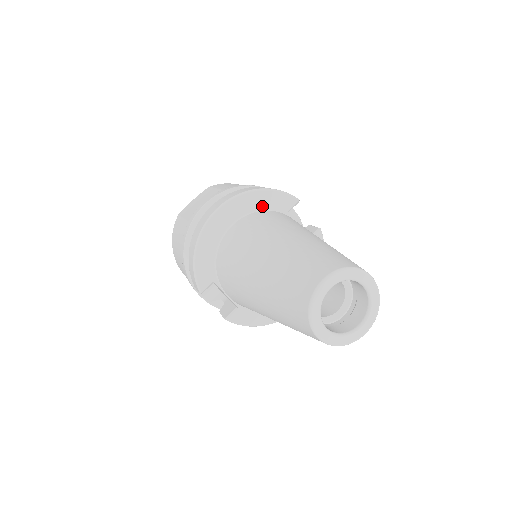
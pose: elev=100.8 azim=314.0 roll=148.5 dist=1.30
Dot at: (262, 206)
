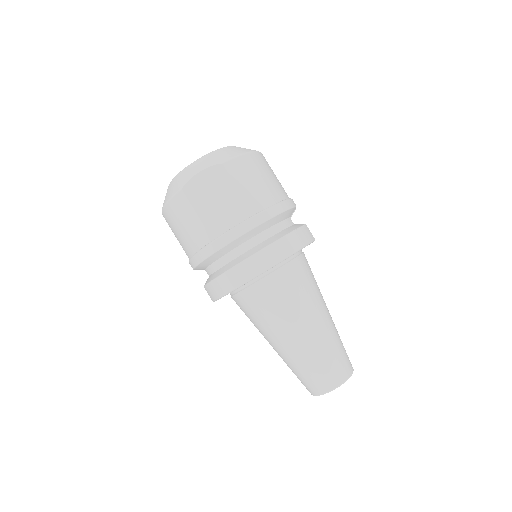
Dot at: (289, 257)
